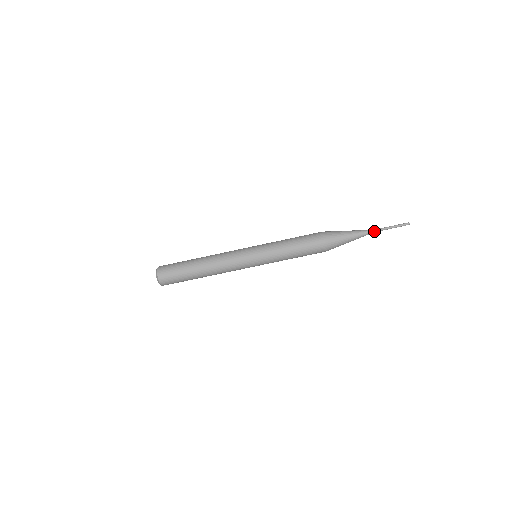
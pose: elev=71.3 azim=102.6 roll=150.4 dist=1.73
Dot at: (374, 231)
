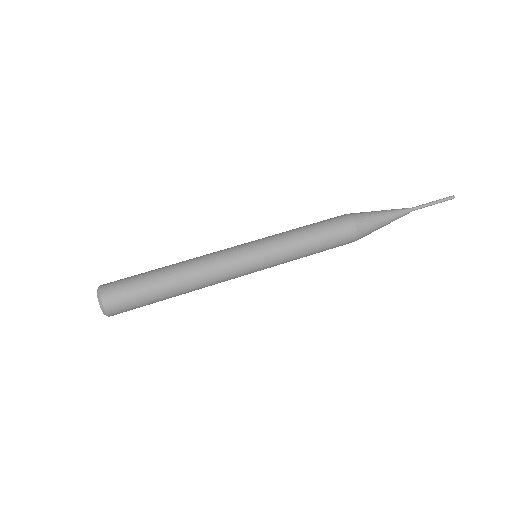
Dot at: (412, 208)
